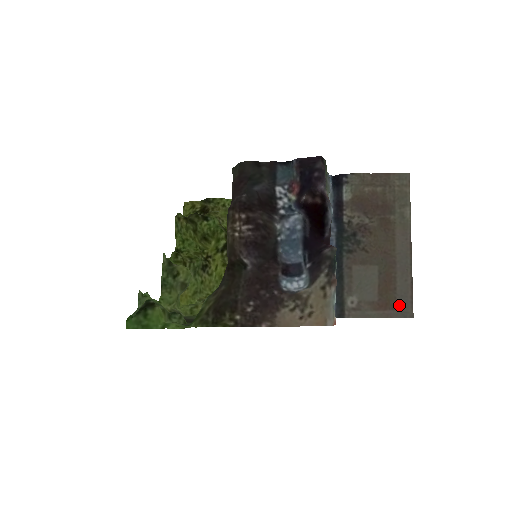
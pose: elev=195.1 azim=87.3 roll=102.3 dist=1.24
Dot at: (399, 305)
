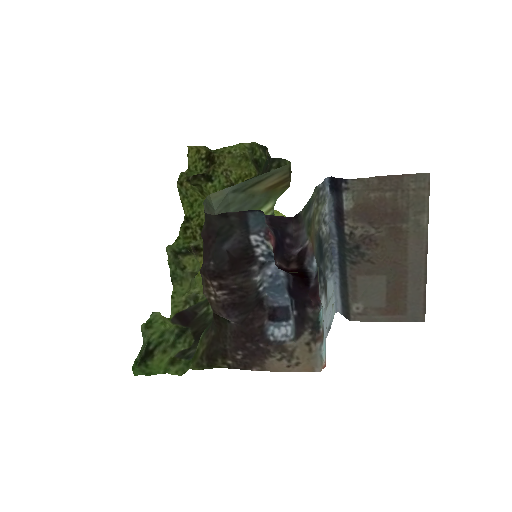
Dot at: (409, 311)
